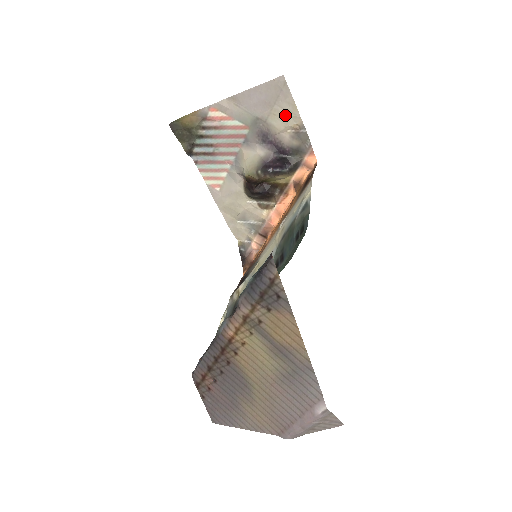
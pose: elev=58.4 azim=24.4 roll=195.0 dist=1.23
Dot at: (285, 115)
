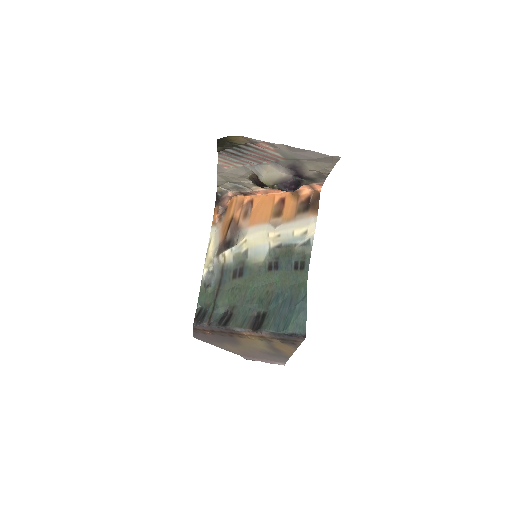
Dot at: (321, 167)
